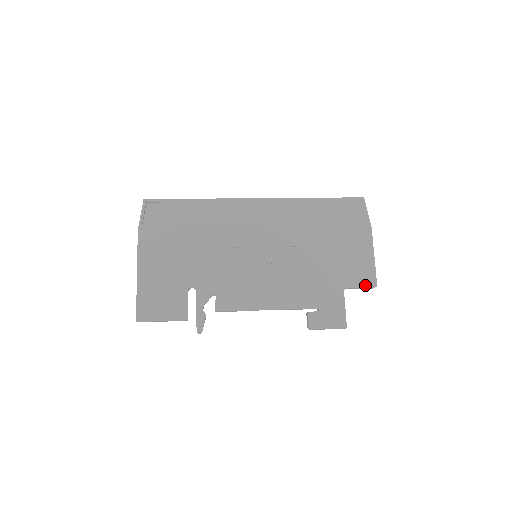
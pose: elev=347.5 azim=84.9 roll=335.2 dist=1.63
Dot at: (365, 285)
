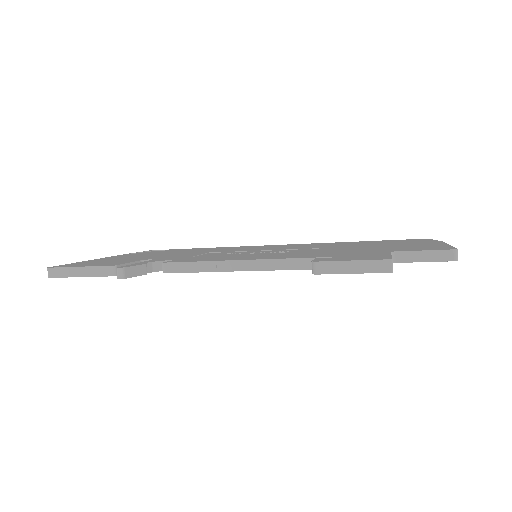
Dot at: (433, 249)
